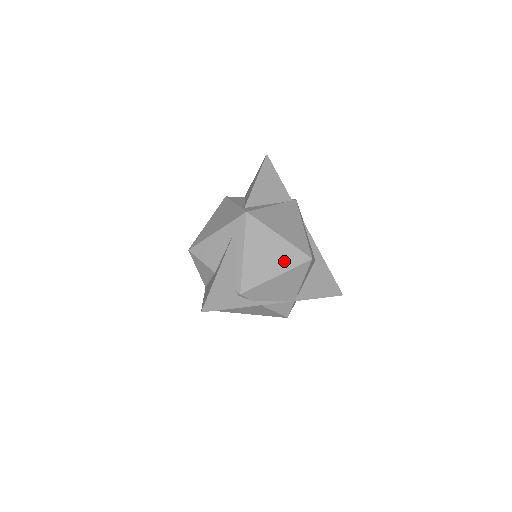
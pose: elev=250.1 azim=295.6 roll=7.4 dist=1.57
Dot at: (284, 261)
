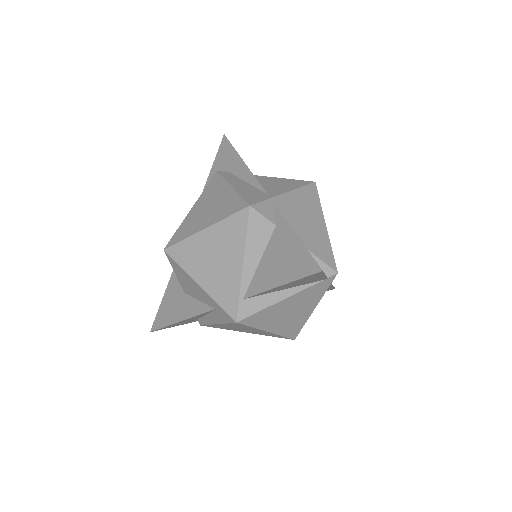
Dot at: (261, 334)
